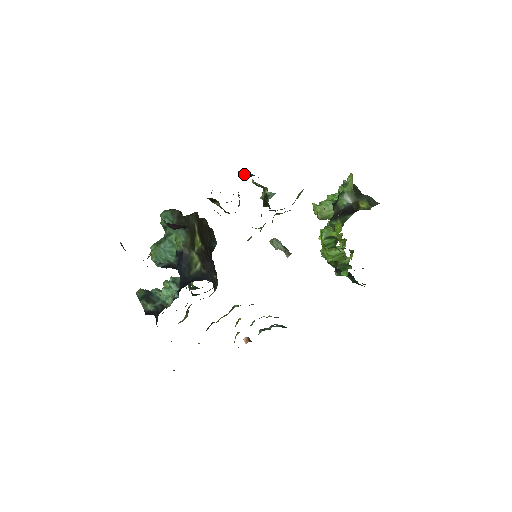
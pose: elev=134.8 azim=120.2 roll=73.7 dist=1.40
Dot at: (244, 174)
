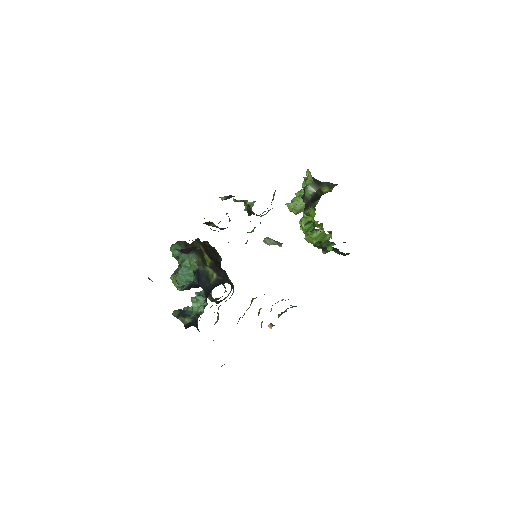
Dot at: (224, 198)
